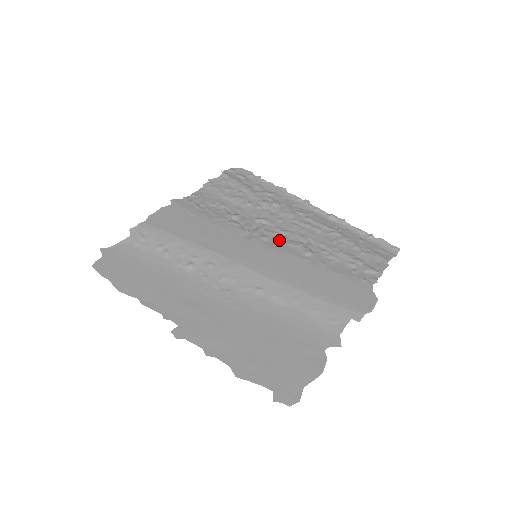
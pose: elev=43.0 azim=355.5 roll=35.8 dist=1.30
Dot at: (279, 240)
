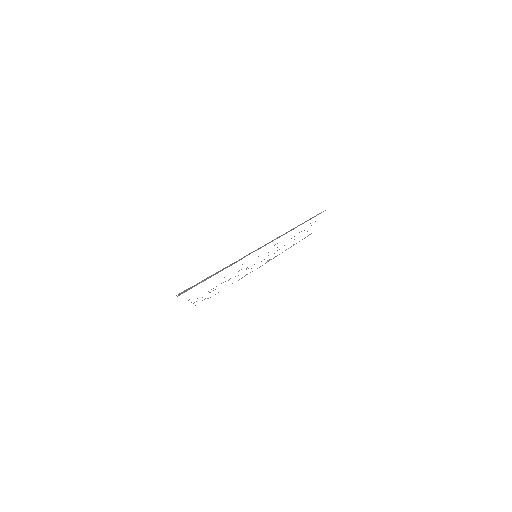
Dot at: occluded
